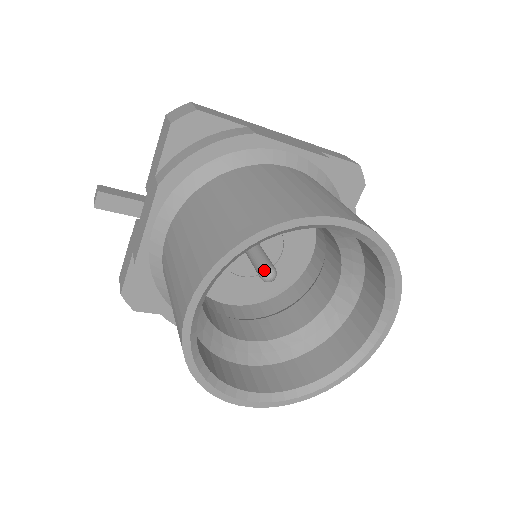
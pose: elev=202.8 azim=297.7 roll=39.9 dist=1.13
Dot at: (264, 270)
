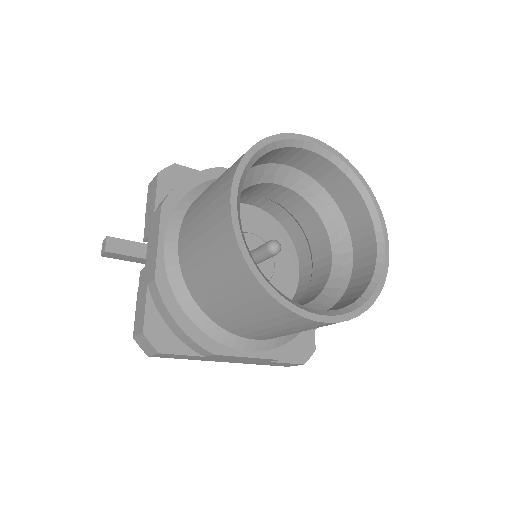
Dot at: (269, 242)
